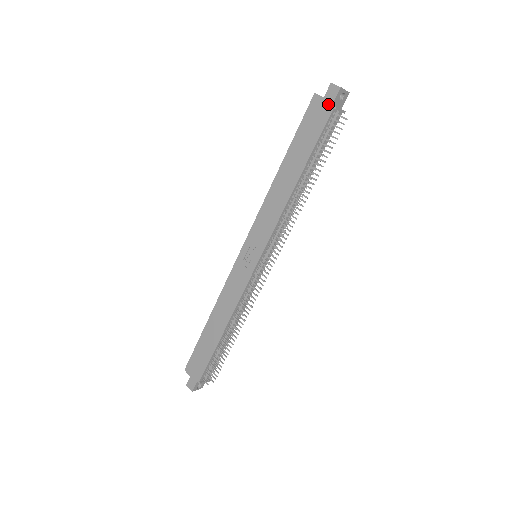
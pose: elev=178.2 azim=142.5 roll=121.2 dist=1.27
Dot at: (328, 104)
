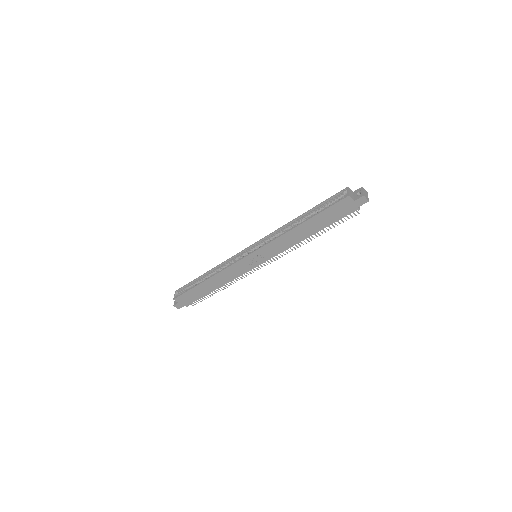
Dot at: (355, 206)
